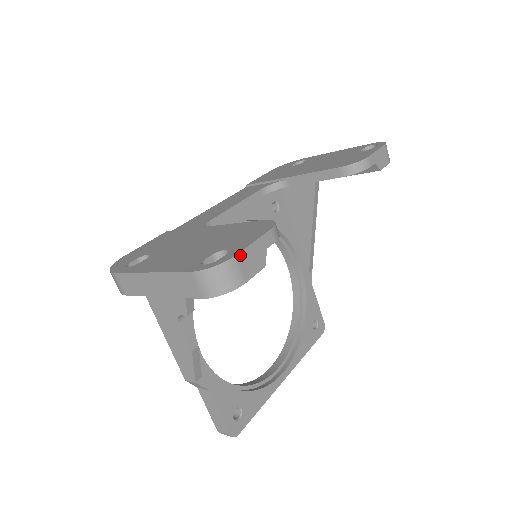
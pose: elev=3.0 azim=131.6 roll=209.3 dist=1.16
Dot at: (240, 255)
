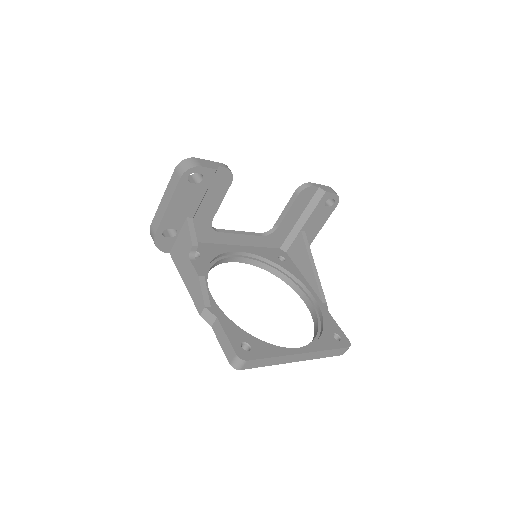
Dot at: (199, 159)
